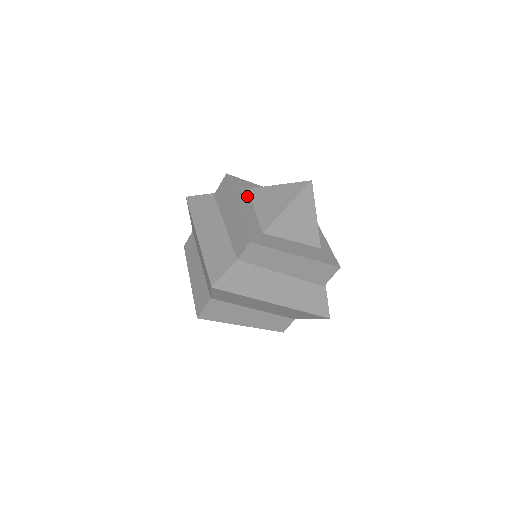
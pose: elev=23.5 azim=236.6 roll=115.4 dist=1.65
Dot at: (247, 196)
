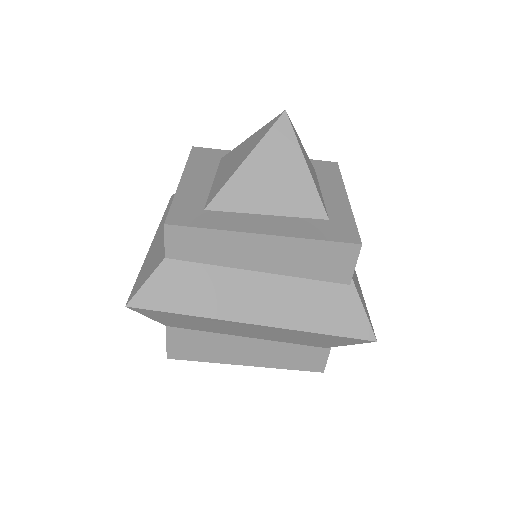
Dot at: (211, 167)
